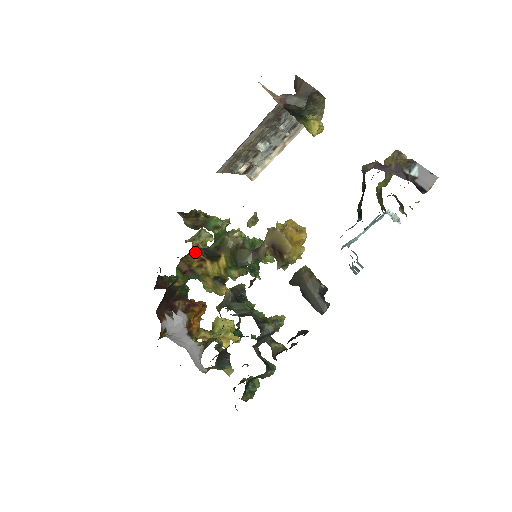
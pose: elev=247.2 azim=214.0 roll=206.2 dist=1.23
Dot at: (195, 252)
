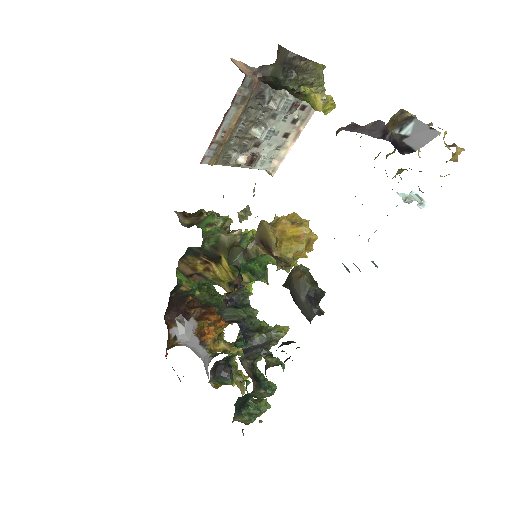
Dot at: (194, 253)
